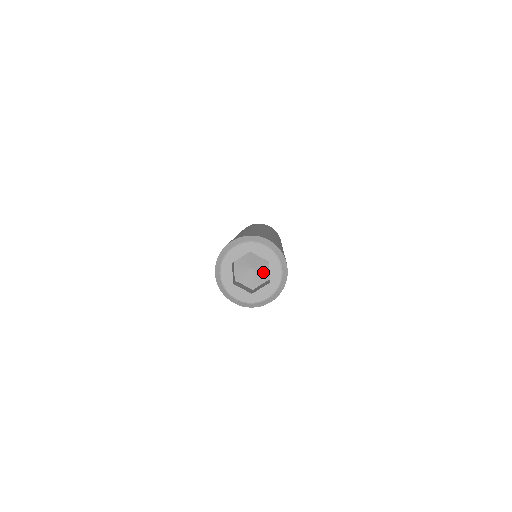
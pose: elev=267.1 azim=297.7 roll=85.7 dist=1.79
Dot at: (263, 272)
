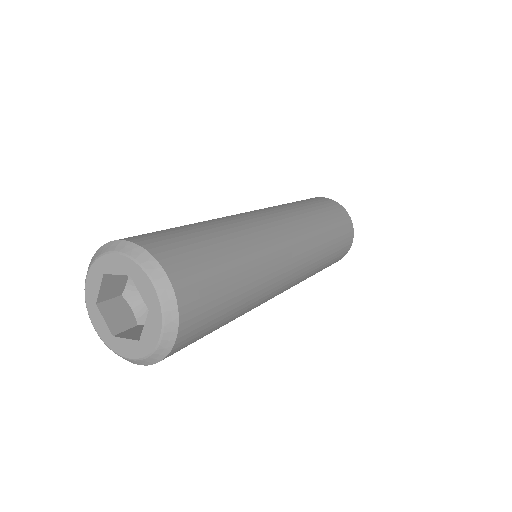
Dot at: occluded
